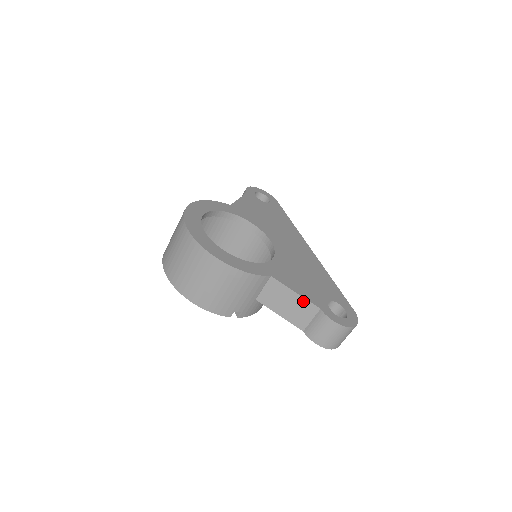
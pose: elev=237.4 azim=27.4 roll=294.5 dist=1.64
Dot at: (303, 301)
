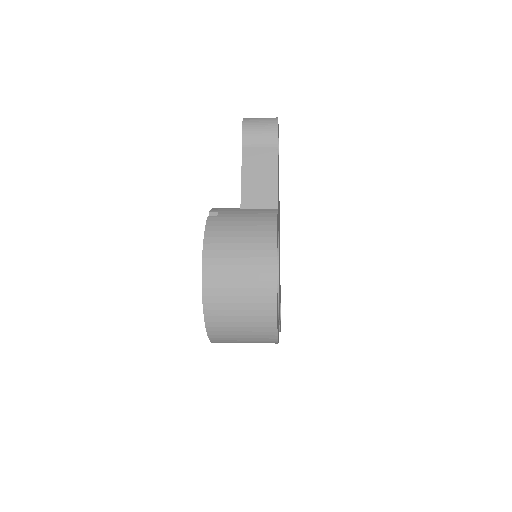
Dot at: occluded
